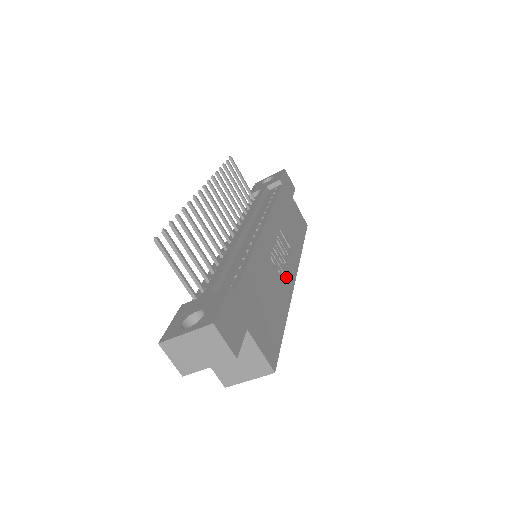
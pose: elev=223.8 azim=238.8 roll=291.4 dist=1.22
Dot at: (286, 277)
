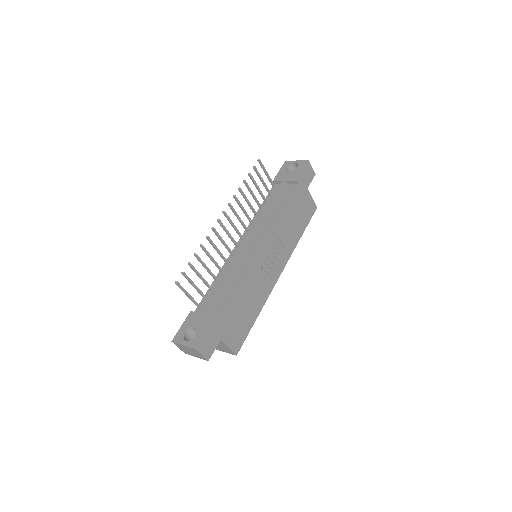
Dot at: (270, 279)
